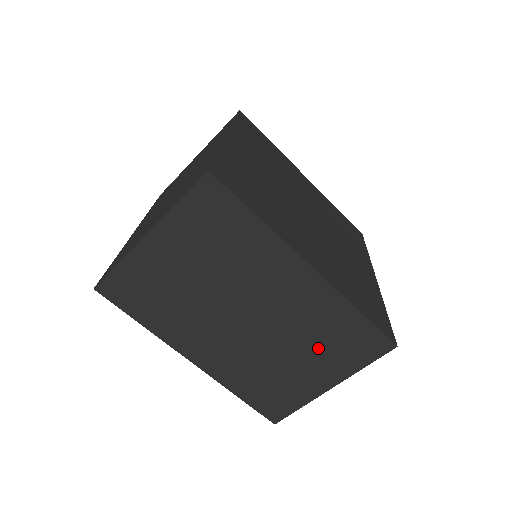
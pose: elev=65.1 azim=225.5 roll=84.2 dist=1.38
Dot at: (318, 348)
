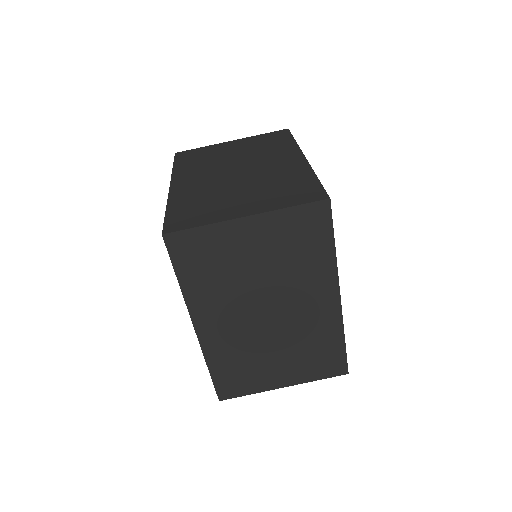
Dot at: (298, 355)
